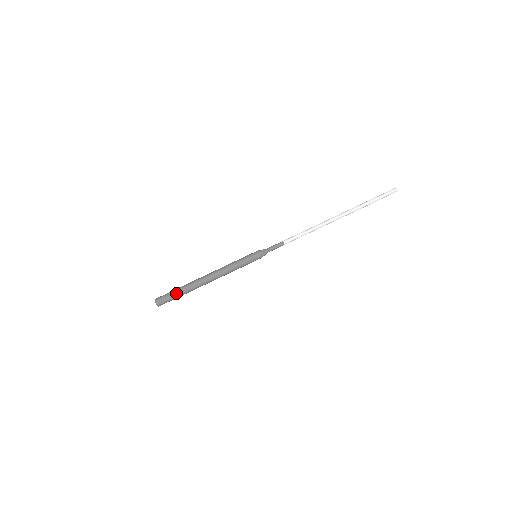
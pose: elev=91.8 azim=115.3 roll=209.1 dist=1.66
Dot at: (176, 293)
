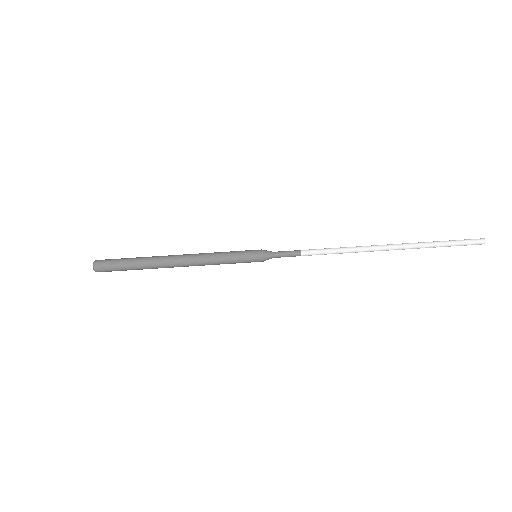
Dot at: (126, 264)
